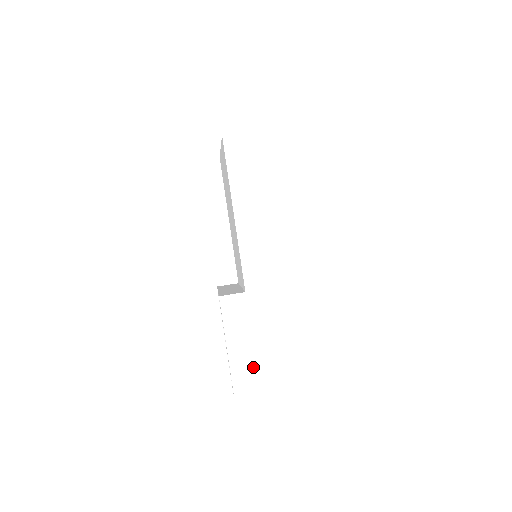
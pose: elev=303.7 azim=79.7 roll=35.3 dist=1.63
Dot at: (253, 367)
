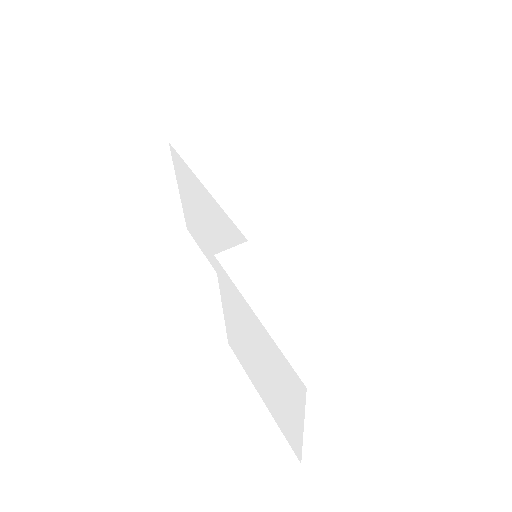
Dot at: (303, 318)
